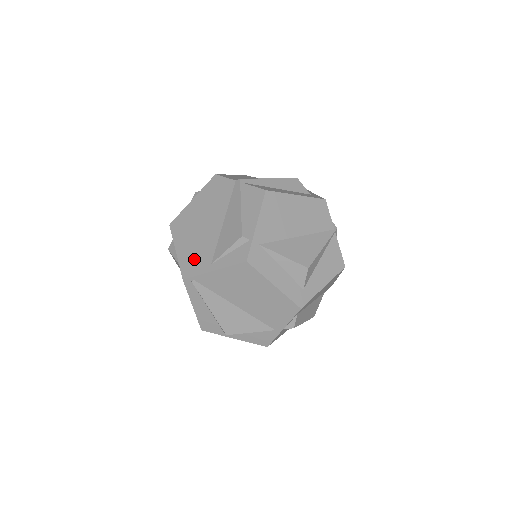
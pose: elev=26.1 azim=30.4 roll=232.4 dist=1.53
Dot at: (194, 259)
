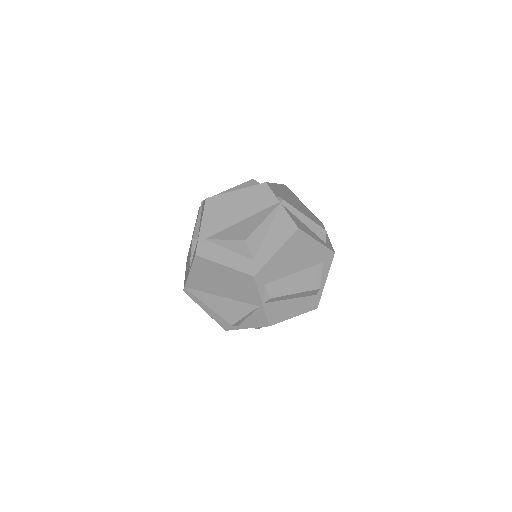
Dot at: occluded
